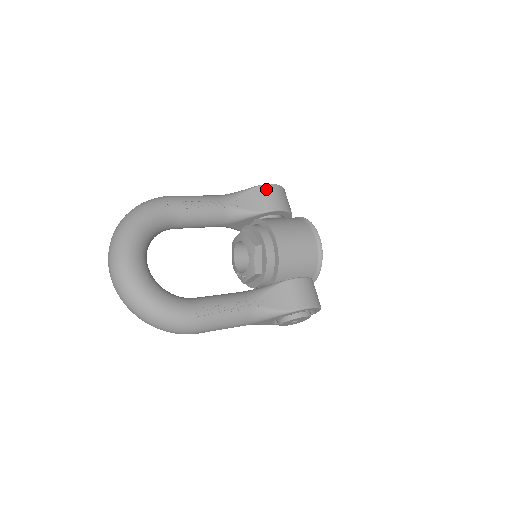
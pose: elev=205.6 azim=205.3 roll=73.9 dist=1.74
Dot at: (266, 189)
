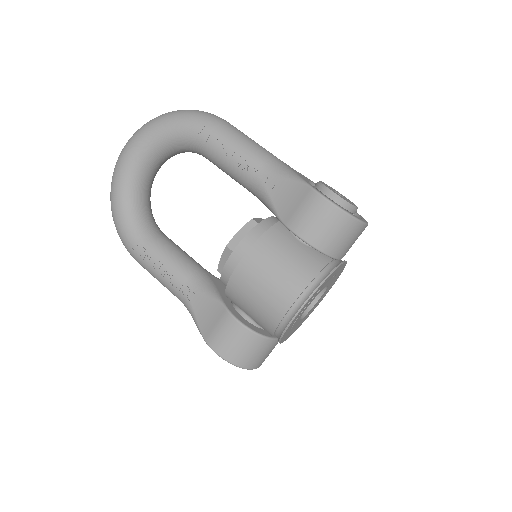
Dot at: (311, 198)
